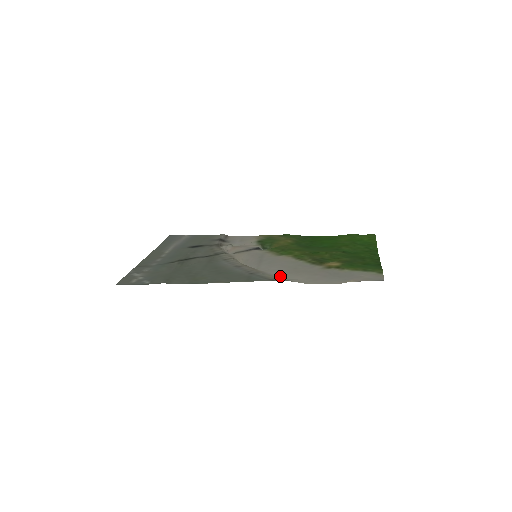
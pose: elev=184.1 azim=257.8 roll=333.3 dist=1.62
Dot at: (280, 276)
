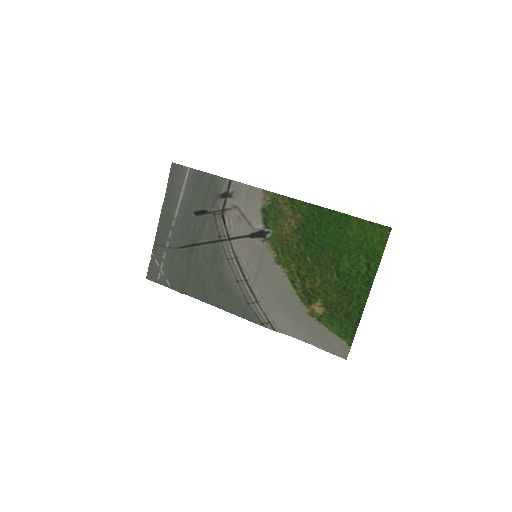
Dot at: (271, 309)
